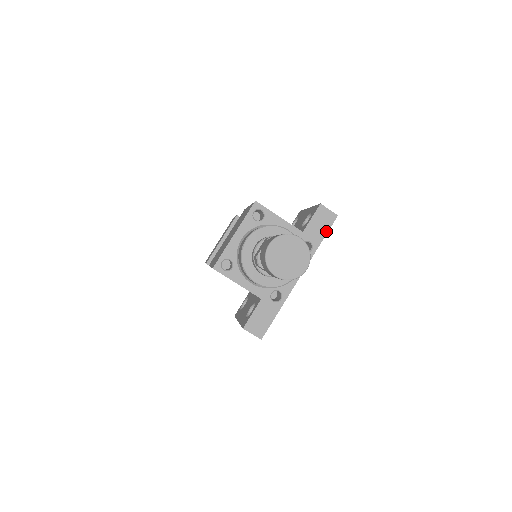
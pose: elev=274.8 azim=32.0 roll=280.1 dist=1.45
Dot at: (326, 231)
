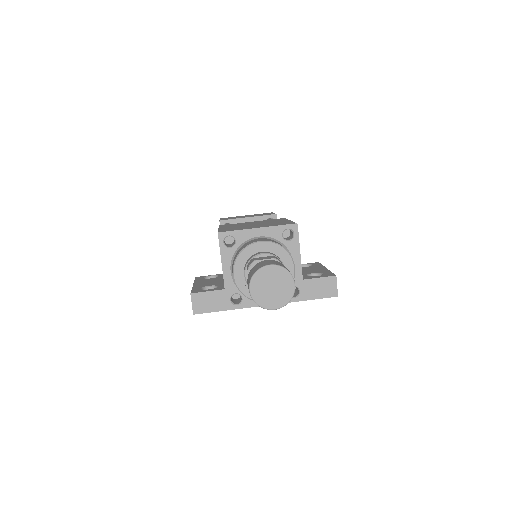
Dot at: (318, 297)
